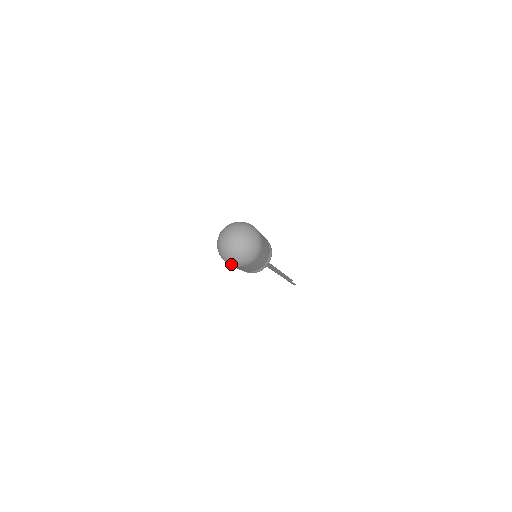
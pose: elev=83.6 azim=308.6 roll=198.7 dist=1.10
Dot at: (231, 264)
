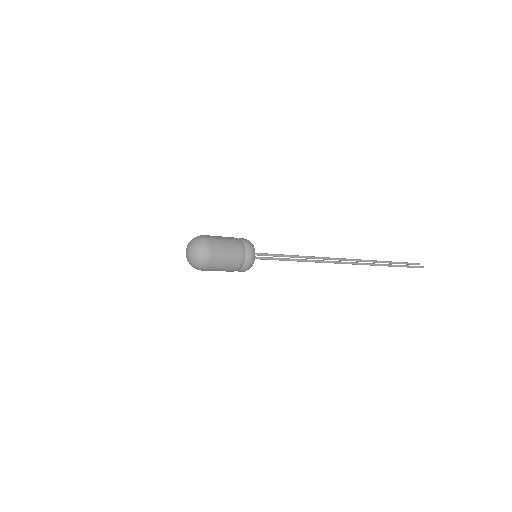
Dot at: occluded
